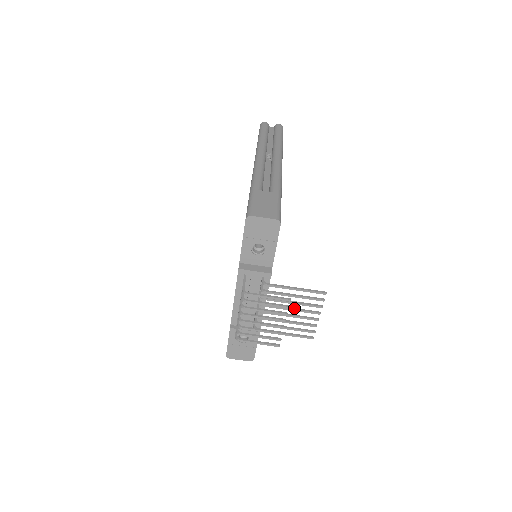
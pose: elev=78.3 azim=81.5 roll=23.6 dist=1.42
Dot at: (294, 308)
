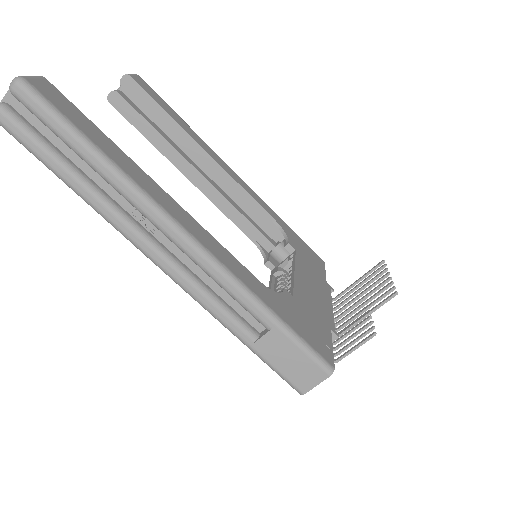
Dot at: (365, 298)
